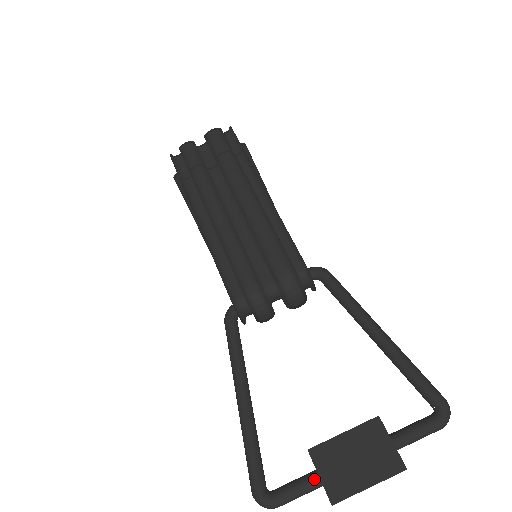
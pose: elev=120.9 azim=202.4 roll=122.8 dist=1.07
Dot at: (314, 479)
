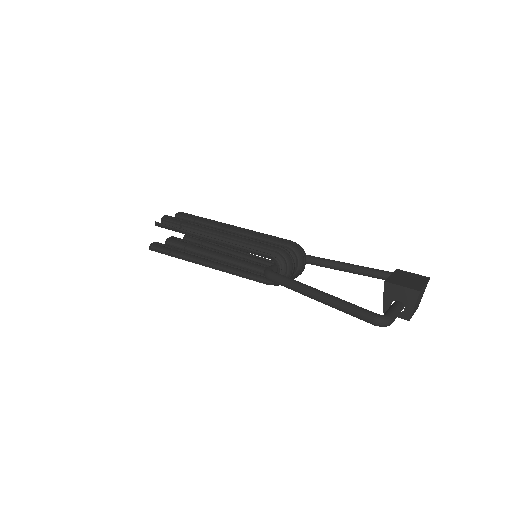
Dot at: (396, 304)
